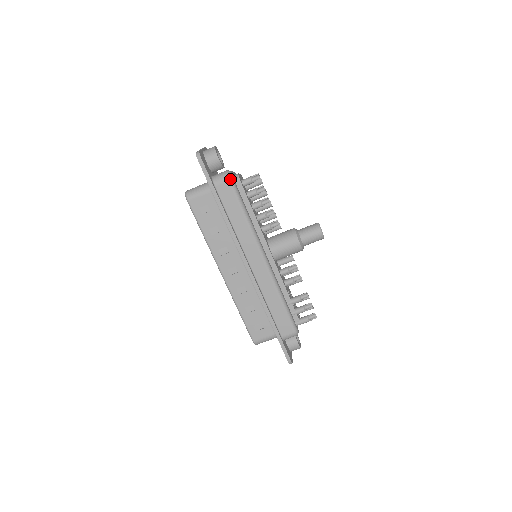
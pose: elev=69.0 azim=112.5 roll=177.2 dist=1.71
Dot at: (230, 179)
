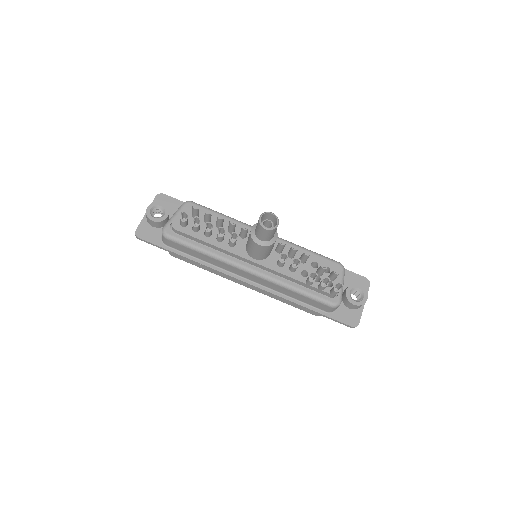
Dot at: (166, 237)
